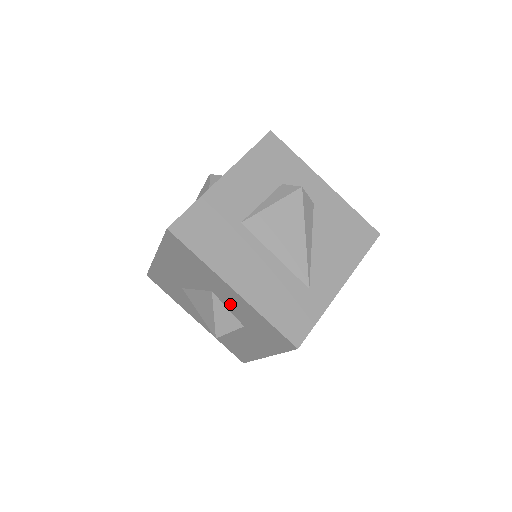
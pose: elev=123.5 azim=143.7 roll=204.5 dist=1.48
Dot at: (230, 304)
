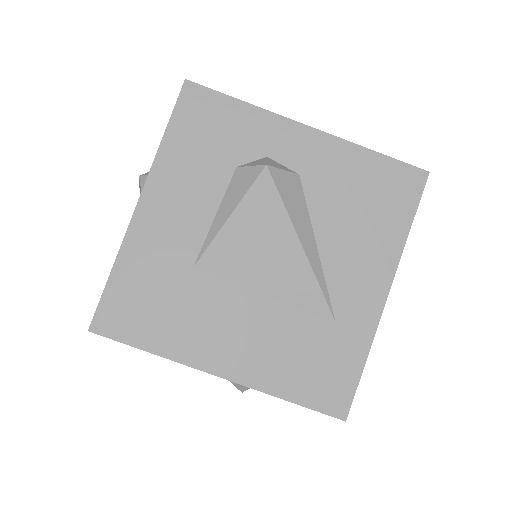
Dot at: occluded
